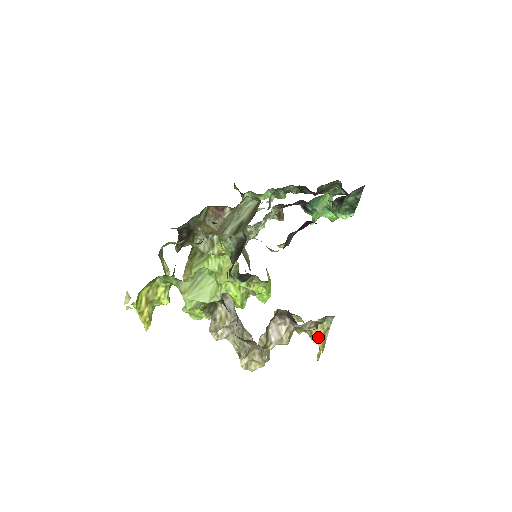
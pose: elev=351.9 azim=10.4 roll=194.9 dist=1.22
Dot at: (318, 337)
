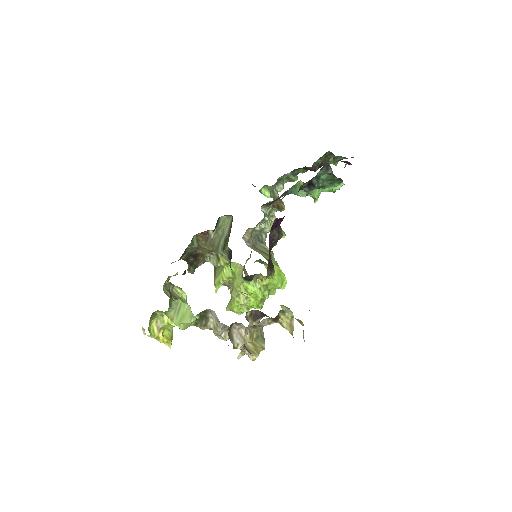
Dot at: (287, 326)
